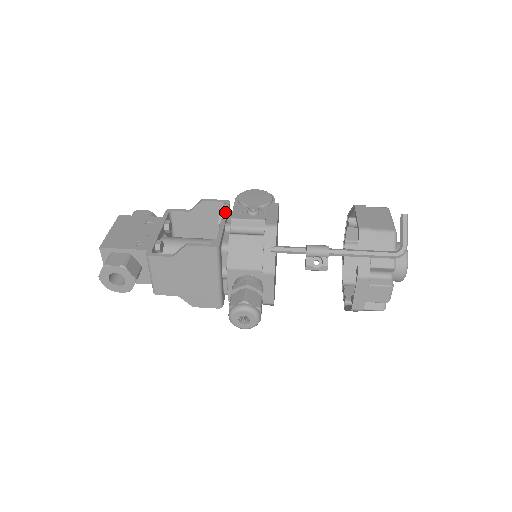
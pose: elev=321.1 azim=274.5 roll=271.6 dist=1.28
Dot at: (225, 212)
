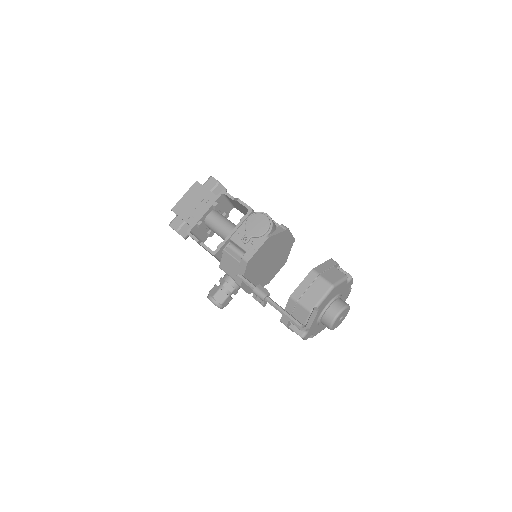
Dot at: (241, 222)
